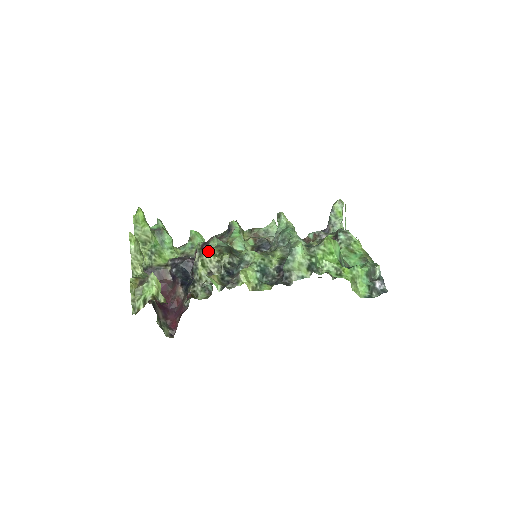
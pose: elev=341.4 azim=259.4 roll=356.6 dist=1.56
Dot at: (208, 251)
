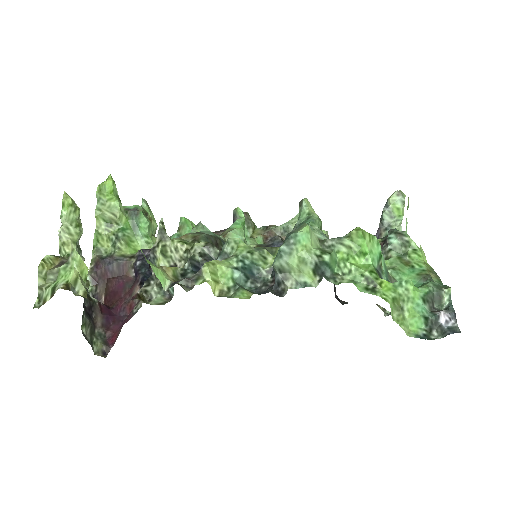
Dot at: (180, 237)
